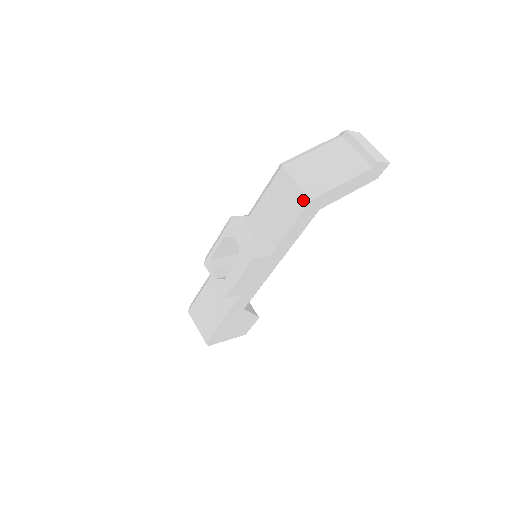
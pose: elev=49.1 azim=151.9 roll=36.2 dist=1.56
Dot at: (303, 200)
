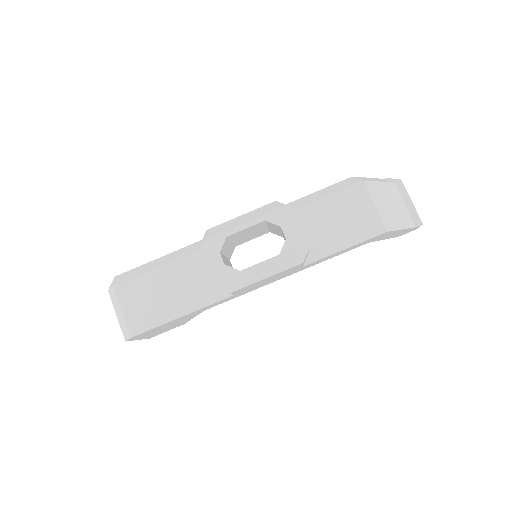
Dot at: (377, 227)
